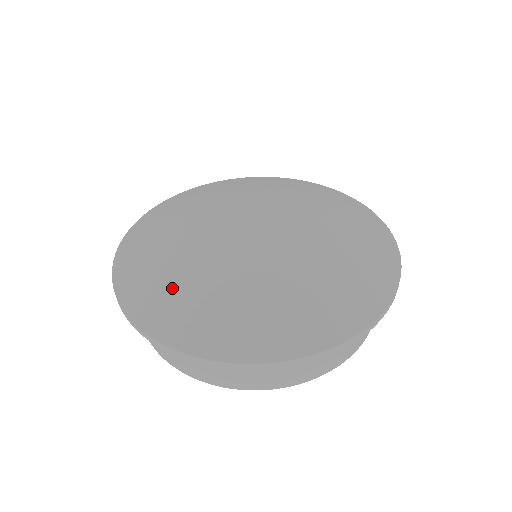
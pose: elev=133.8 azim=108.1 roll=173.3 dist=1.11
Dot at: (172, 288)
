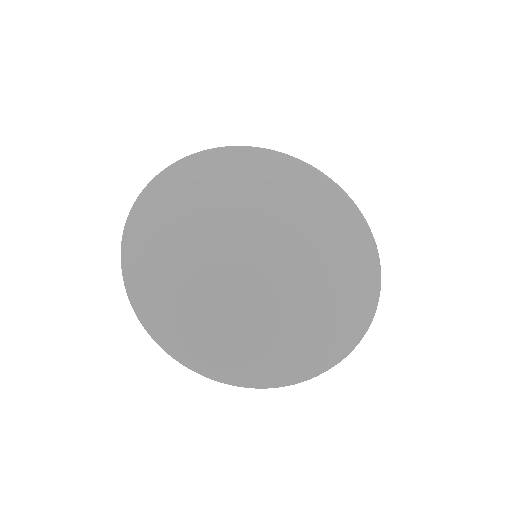
Dot at: (230, 333)
